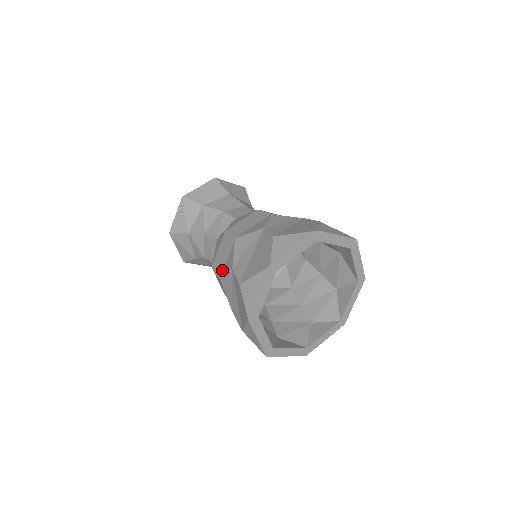
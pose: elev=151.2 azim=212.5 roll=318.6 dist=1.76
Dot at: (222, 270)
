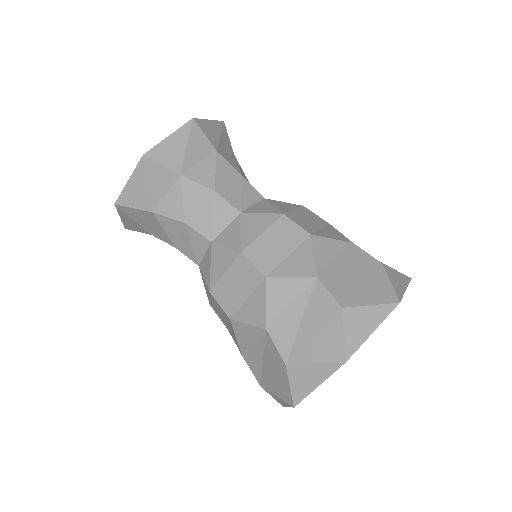
Dot at: (235, 310)
